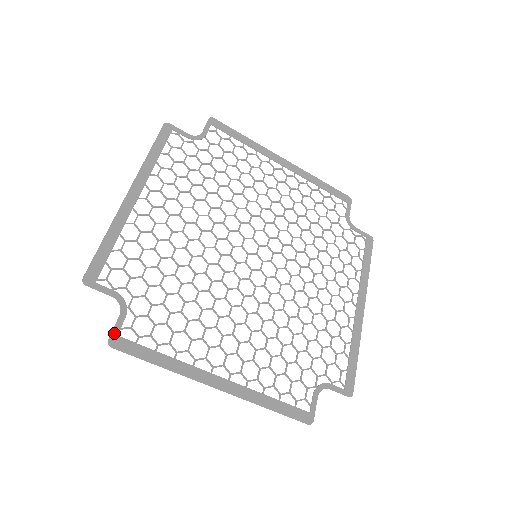
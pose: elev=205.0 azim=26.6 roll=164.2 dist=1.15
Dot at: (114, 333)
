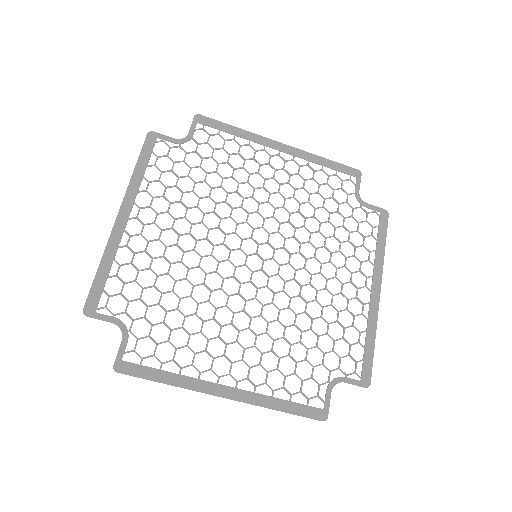
Dot at: (118, 358)
